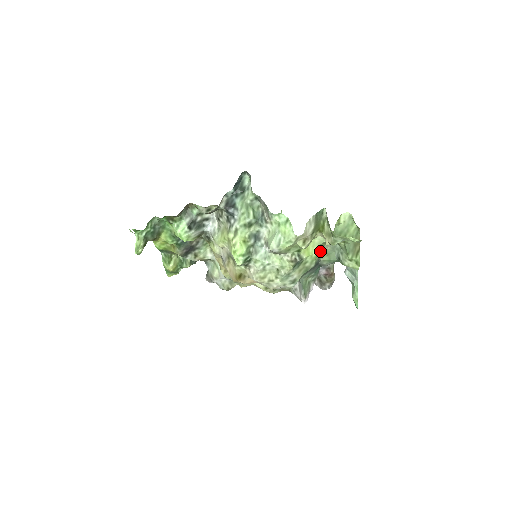
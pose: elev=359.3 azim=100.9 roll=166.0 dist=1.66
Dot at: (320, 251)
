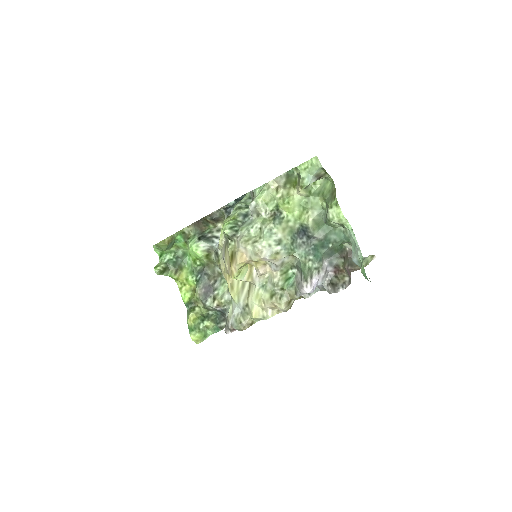
Dot at: (307, 220)
